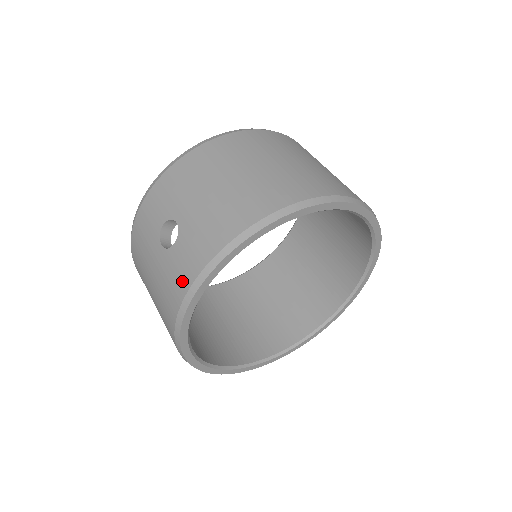
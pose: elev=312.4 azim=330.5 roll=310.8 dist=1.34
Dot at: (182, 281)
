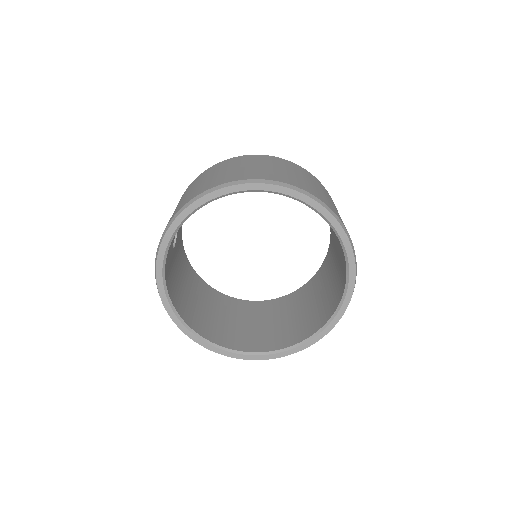
Dot at: occluded
